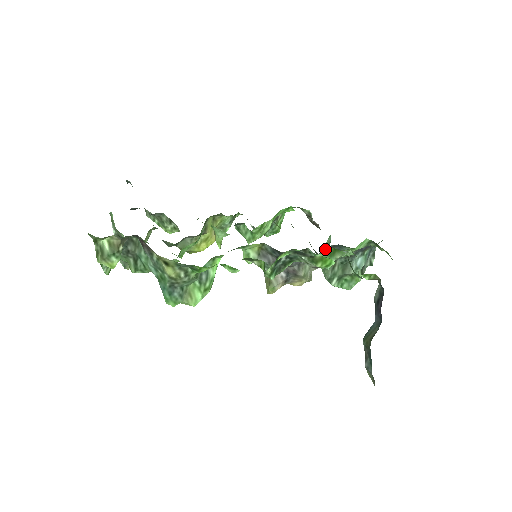
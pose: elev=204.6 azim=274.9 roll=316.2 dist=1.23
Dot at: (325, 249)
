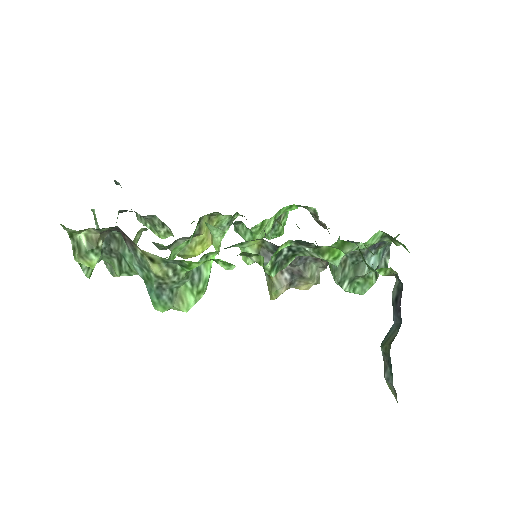
Dot at: occluded
